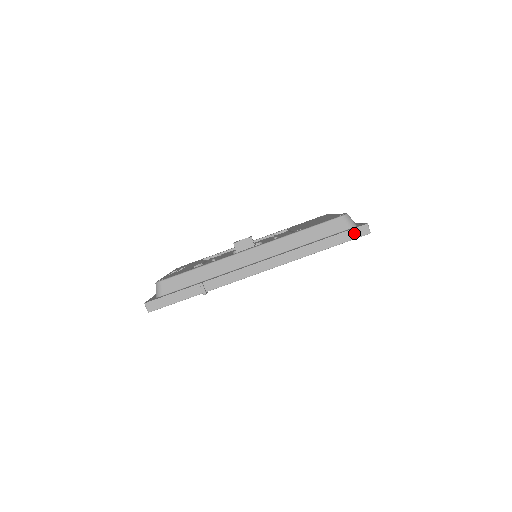
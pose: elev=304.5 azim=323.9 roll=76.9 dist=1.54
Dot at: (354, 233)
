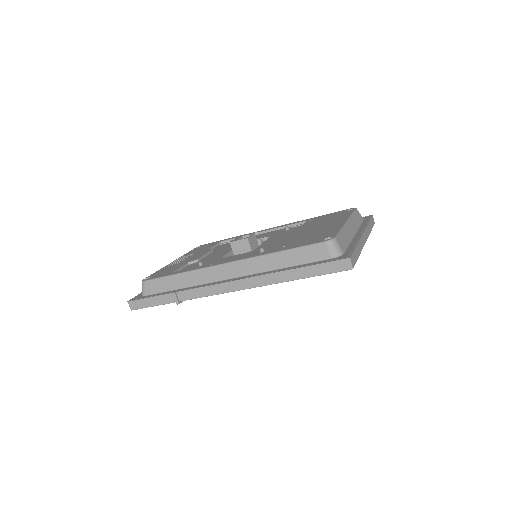
Dot at: (332, 266)
